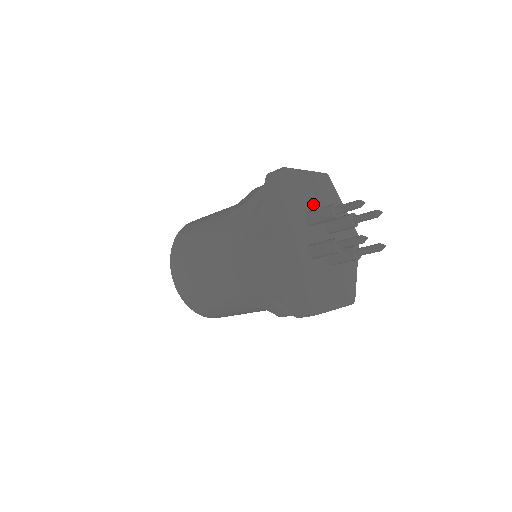
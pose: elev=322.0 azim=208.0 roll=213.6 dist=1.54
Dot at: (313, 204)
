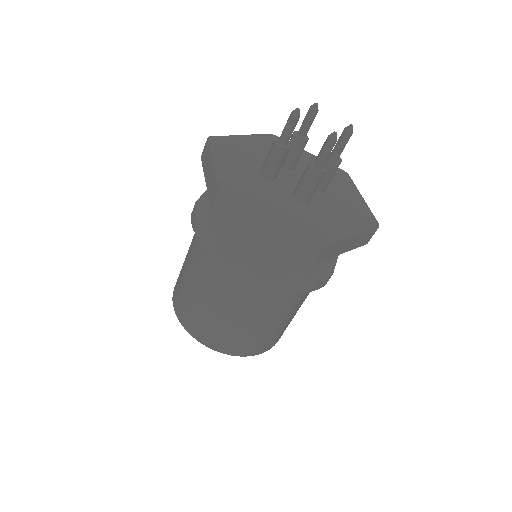
Dot at: (302, 166)
